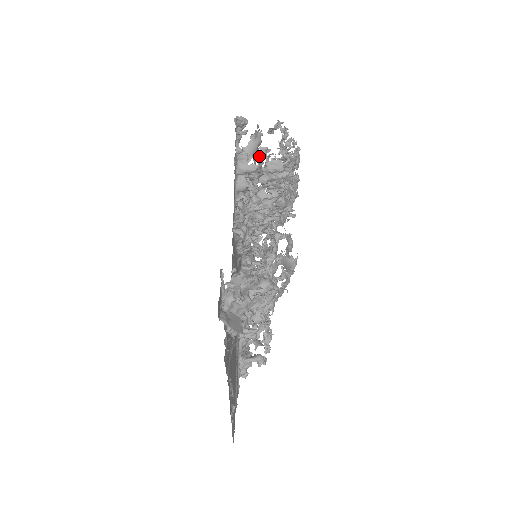
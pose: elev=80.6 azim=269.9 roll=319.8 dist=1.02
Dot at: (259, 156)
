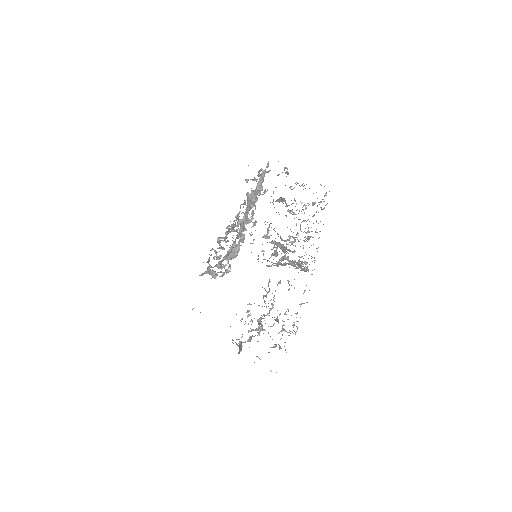
Dot at: occluded
